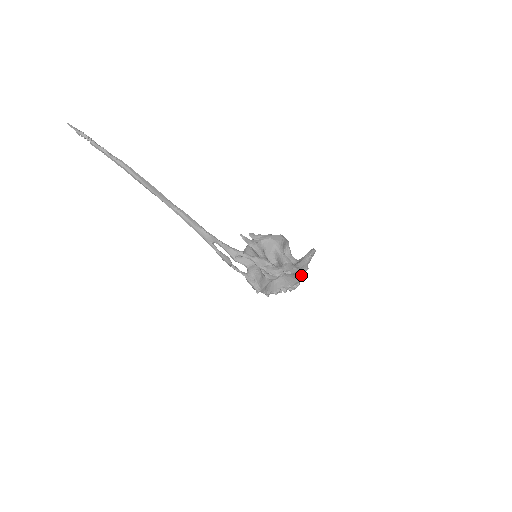
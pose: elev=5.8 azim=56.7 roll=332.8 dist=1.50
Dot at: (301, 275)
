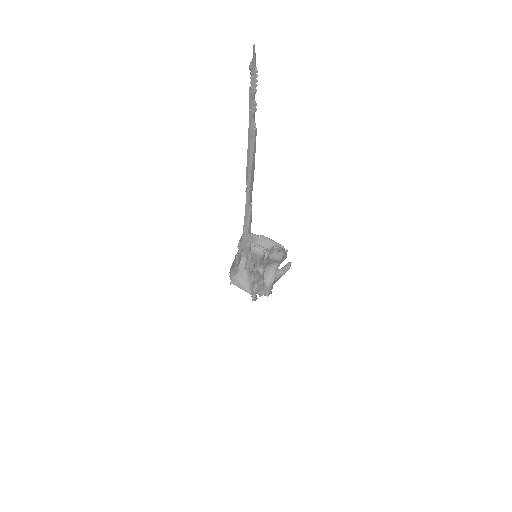
Dot at: occluded
